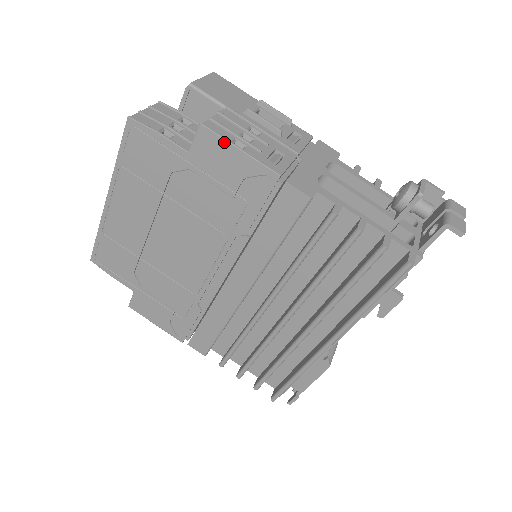
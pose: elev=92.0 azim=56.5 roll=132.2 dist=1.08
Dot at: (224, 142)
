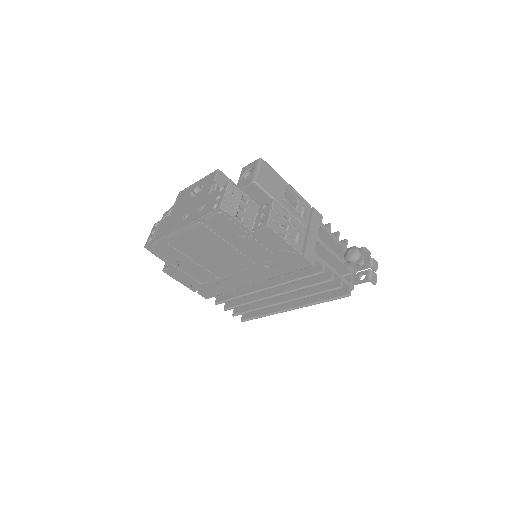
Dot at: (278, 236)
